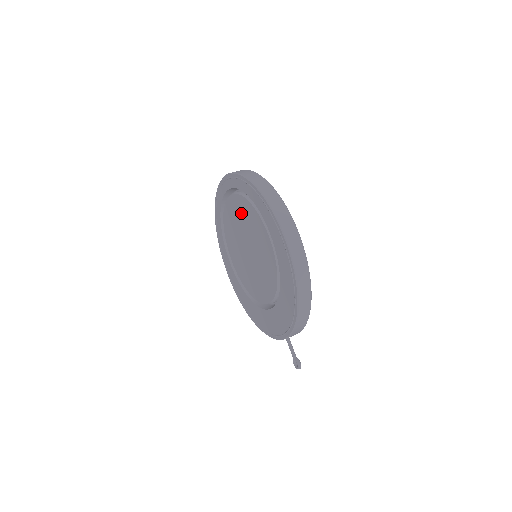
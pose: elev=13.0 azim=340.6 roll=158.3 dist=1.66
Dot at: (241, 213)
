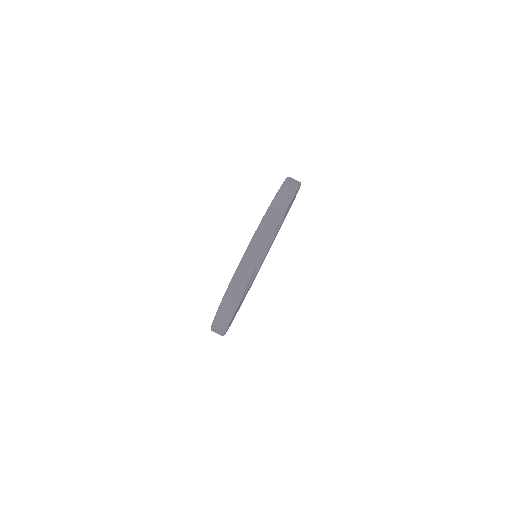
Dot at: occluded
